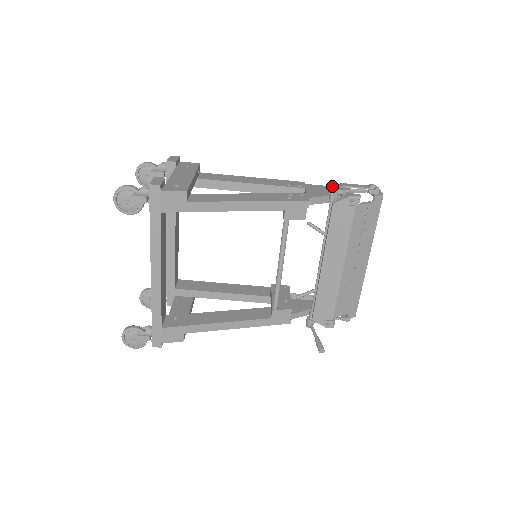
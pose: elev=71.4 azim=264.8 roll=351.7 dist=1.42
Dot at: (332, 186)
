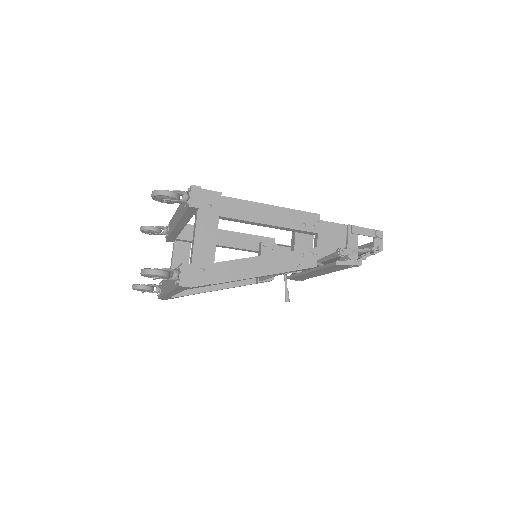
Dot at: (341, 251)
